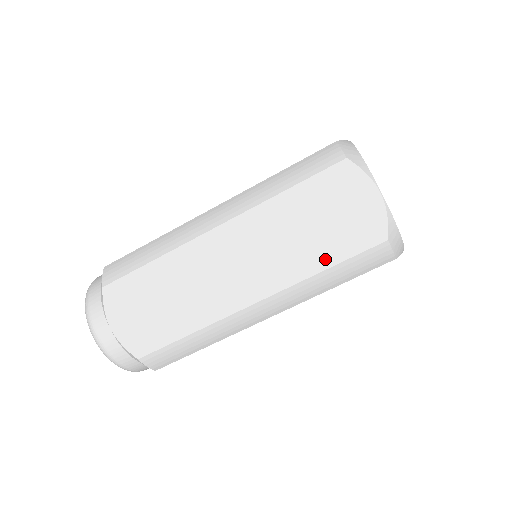
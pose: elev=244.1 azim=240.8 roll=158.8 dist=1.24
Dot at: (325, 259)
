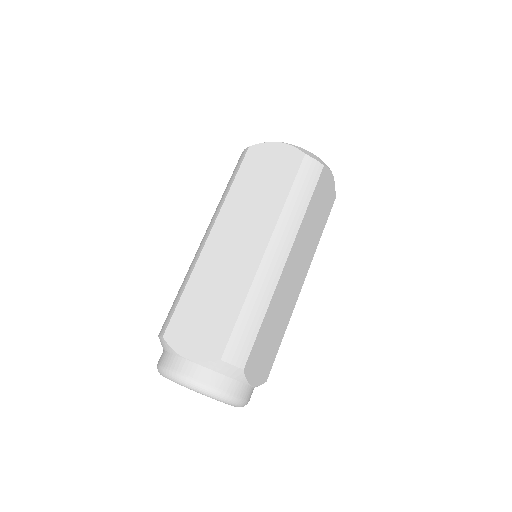
Dot at: (283, 191)
